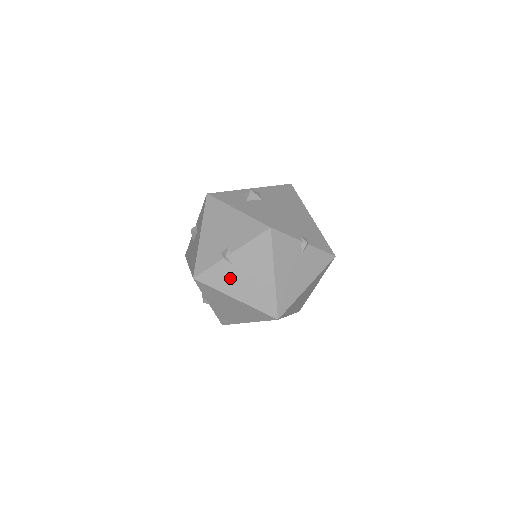
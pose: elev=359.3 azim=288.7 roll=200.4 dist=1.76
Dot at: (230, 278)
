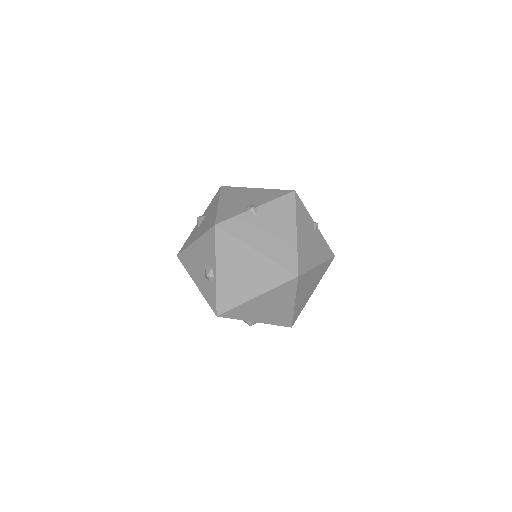
Dot at: (253, 229)
